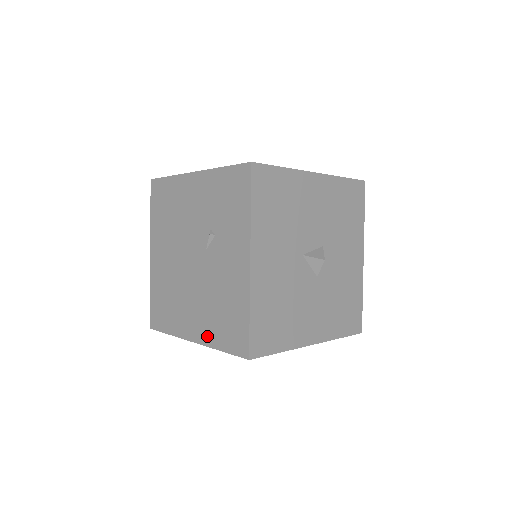
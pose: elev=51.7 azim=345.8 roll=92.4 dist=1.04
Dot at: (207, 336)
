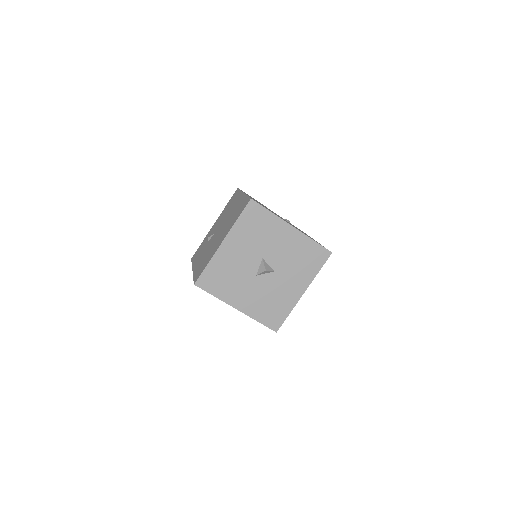
Dot at: occluded
